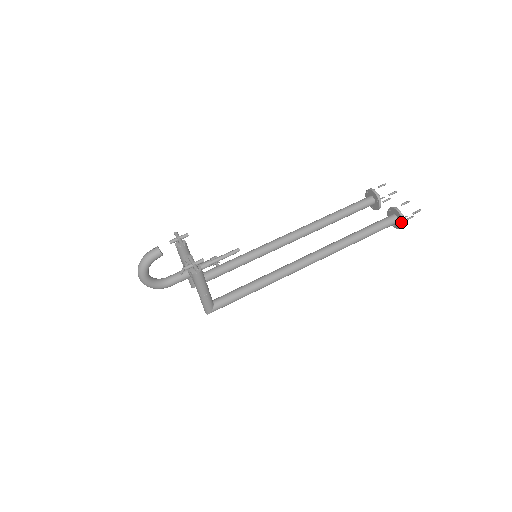
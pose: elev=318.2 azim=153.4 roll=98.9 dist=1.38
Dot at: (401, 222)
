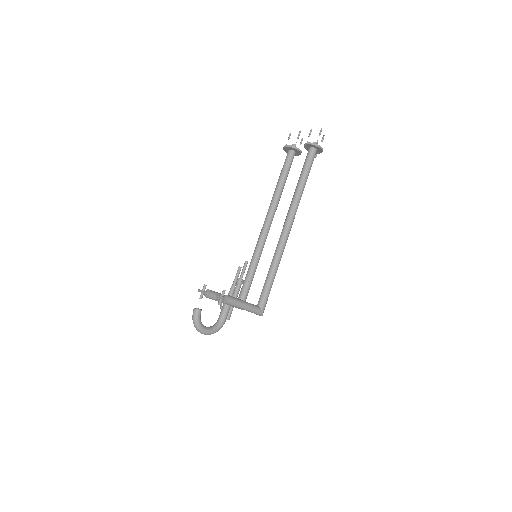
Dot at: (318, 148)
